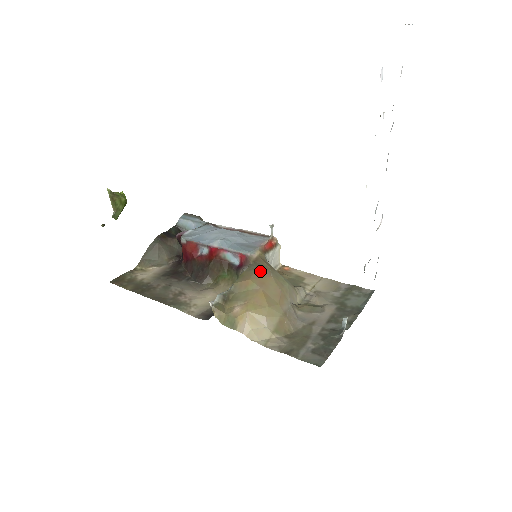
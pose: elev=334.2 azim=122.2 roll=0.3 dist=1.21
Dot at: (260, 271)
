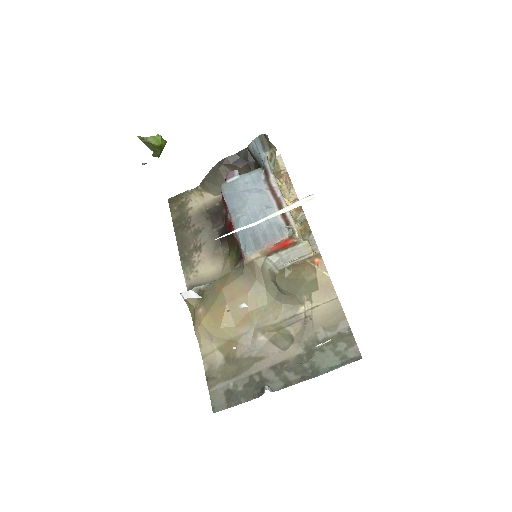
Dot at: (241, 281)
